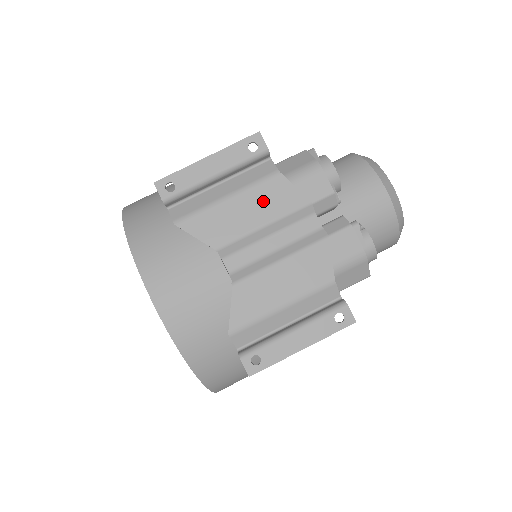
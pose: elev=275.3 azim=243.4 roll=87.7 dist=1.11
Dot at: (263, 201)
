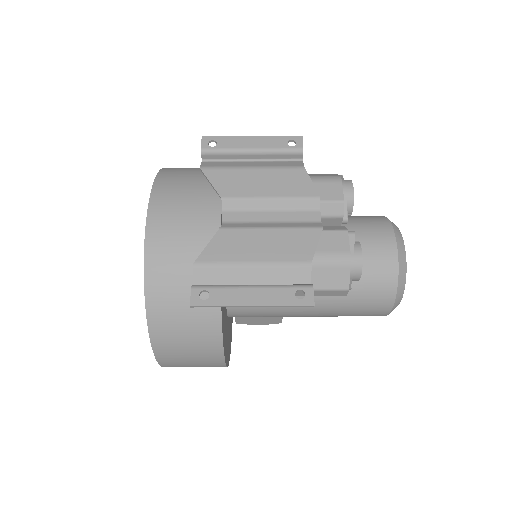
Dot at: (280, 181)
